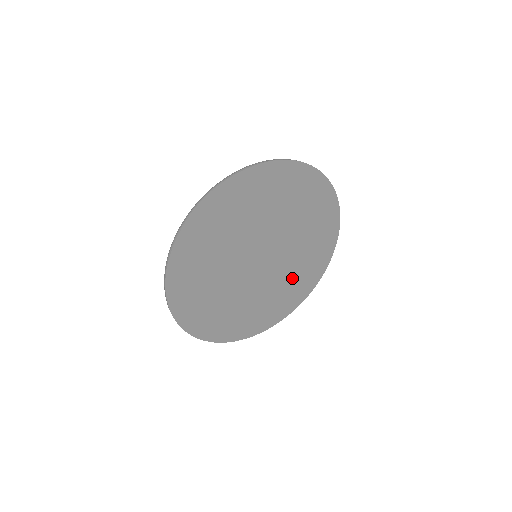
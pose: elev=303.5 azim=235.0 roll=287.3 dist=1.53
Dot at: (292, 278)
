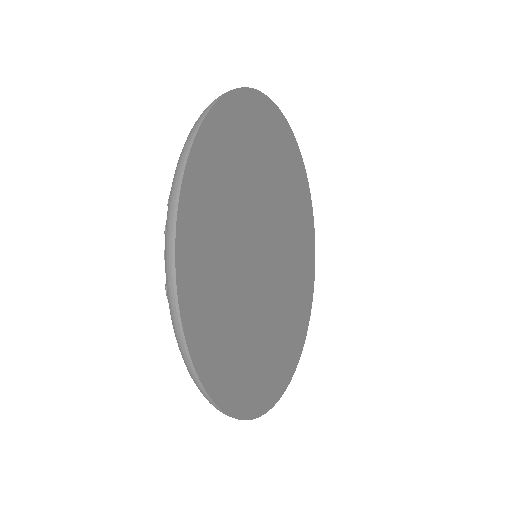
Dot at: (297, 254)
